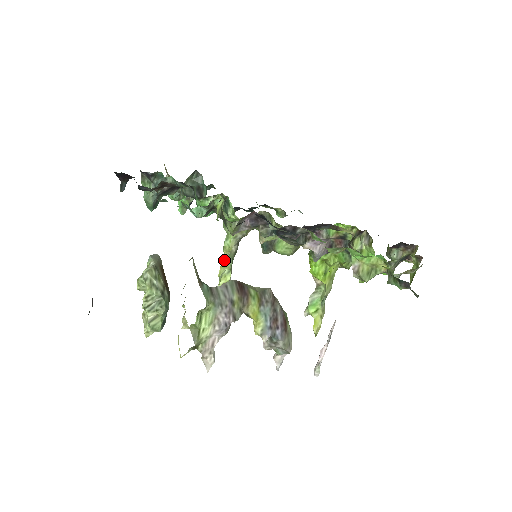
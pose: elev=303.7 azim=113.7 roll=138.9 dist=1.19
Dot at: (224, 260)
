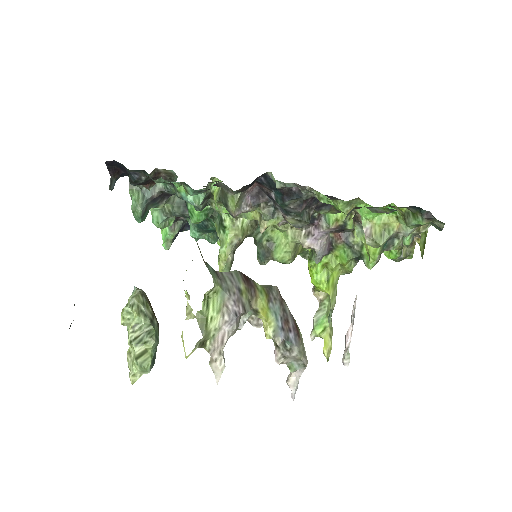
Dot at: occluded
